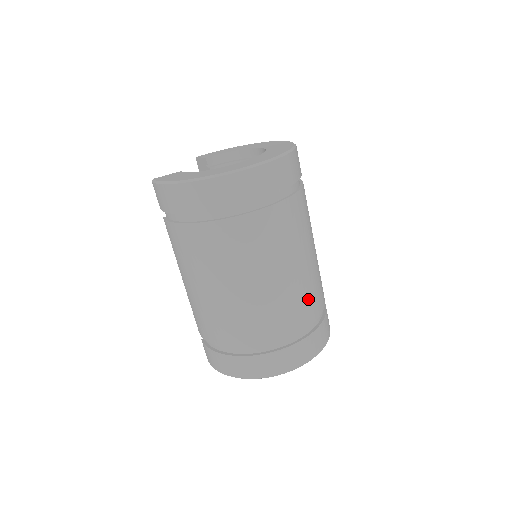
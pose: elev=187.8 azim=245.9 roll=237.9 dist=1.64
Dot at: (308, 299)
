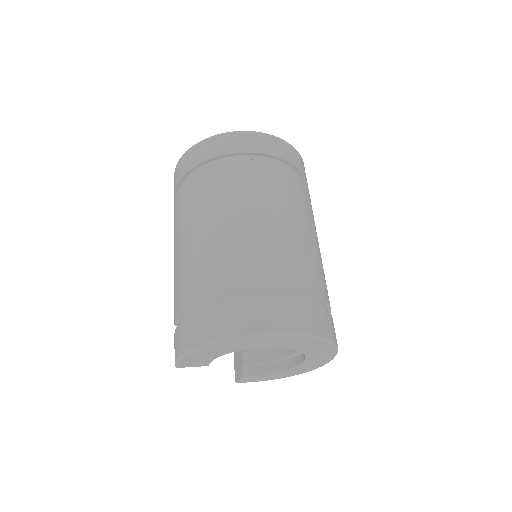
Dot at: (299, 262)
